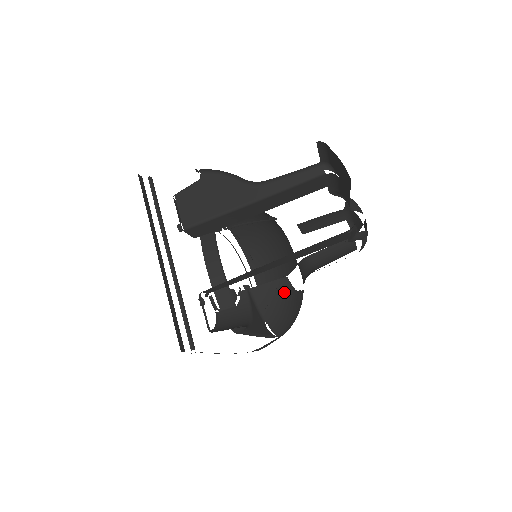
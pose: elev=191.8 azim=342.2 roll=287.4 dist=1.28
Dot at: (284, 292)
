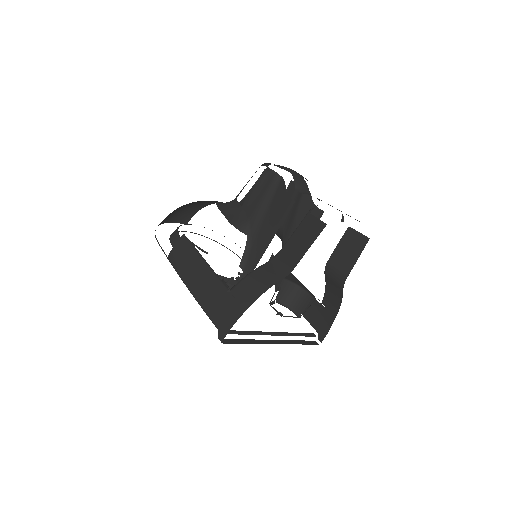
Dot at: occluded
